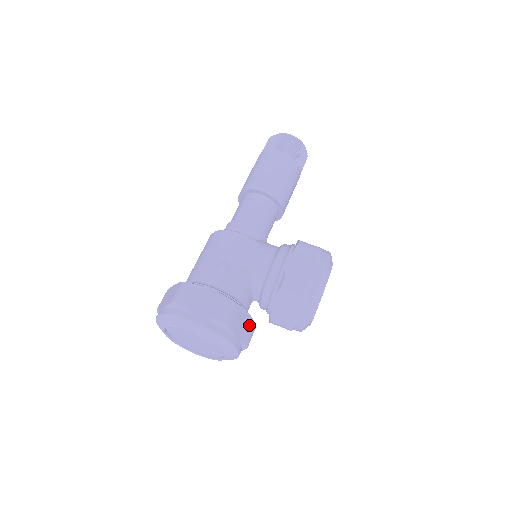
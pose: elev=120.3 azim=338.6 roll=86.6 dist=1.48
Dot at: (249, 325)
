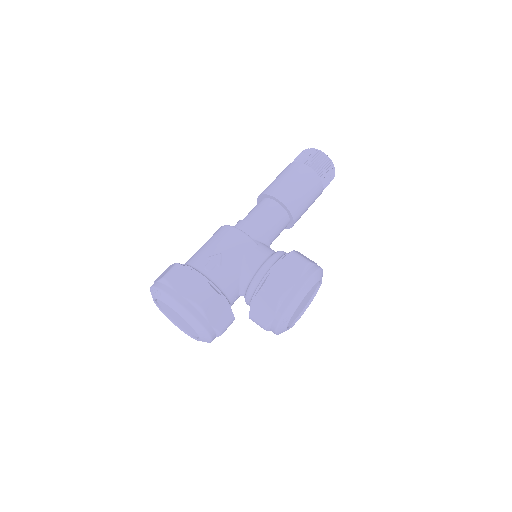
Dot at: (227, 315)
